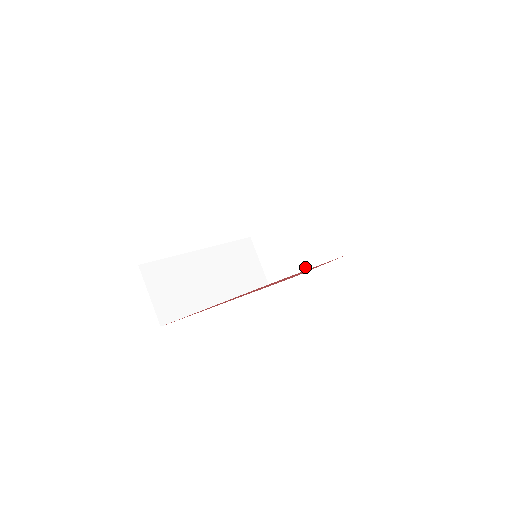
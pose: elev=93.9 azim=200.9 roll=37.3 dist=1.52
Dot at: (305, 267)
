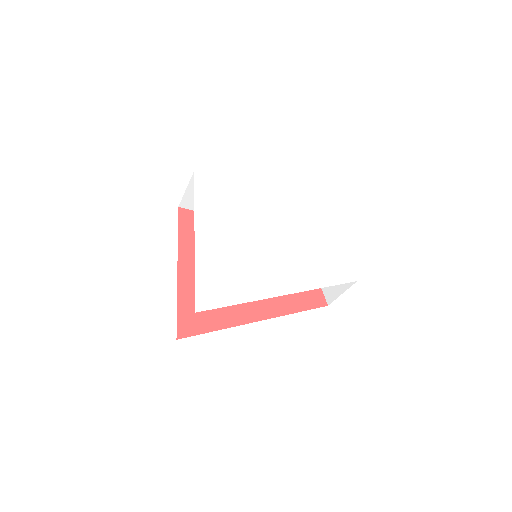
Dot at: occluded
